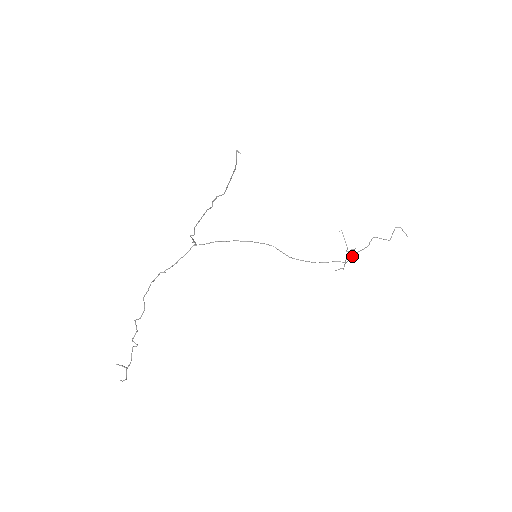
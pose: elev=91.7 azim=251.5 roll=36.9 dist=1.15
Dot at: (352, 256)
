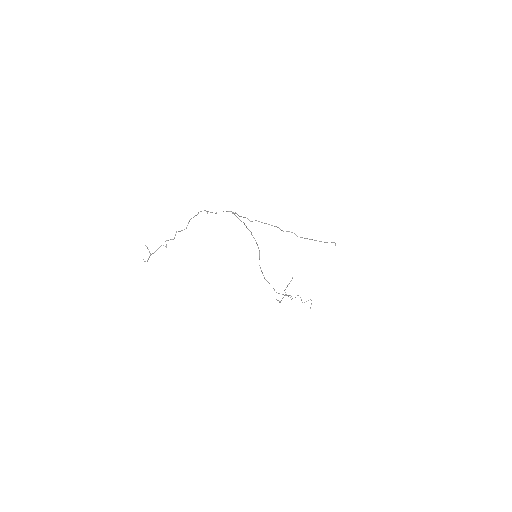
Dot at: occluded
